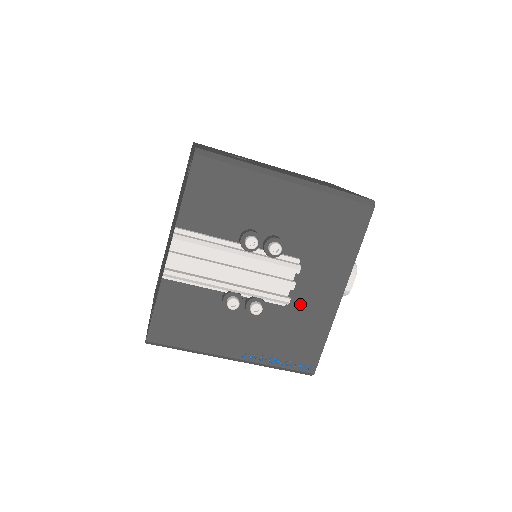
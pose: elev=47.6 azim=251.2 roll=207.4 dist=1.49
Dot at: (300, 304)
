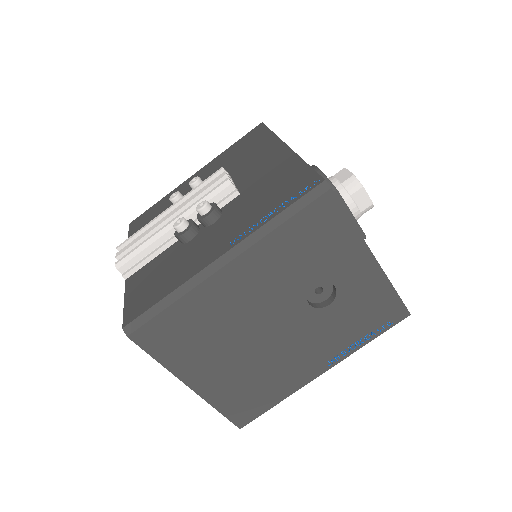
Dot at: (254, 181)
